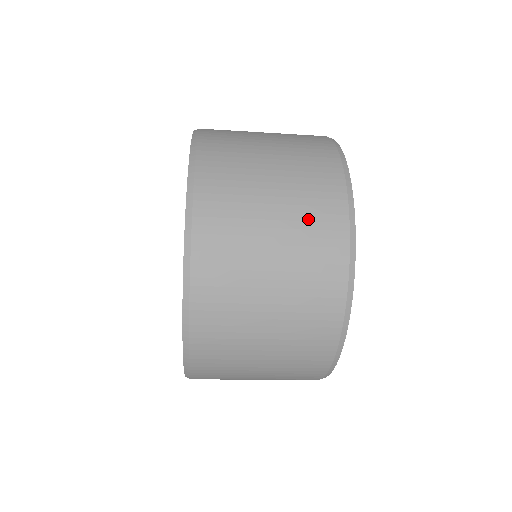
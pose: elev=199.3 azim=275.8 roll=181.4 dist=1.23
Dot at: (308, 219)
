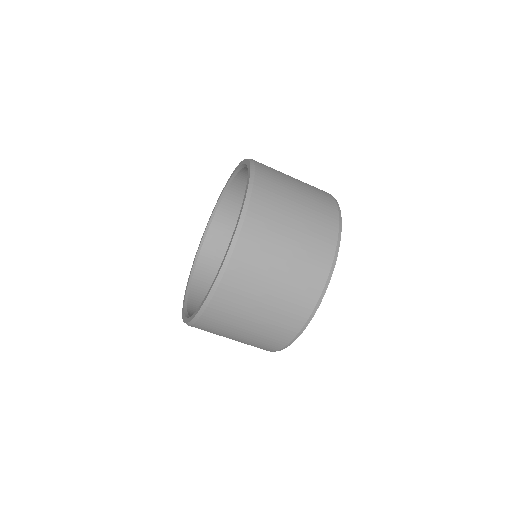
Dot at: (316, 218)
